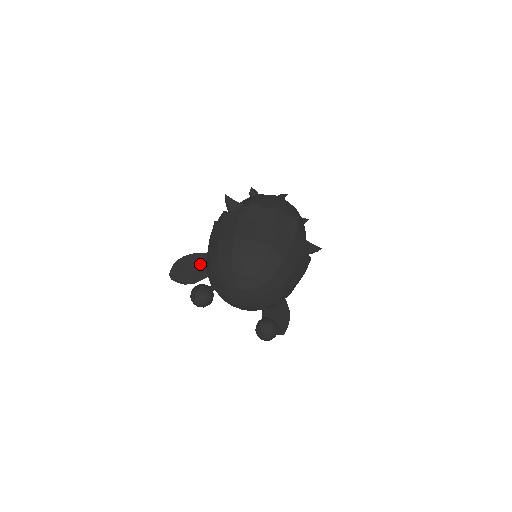
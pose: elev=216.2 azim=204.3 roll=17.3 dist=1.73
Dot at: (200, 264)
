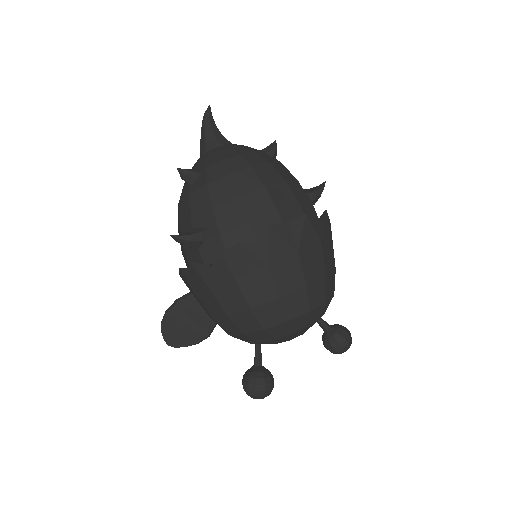
Dot at: (196, 313)
